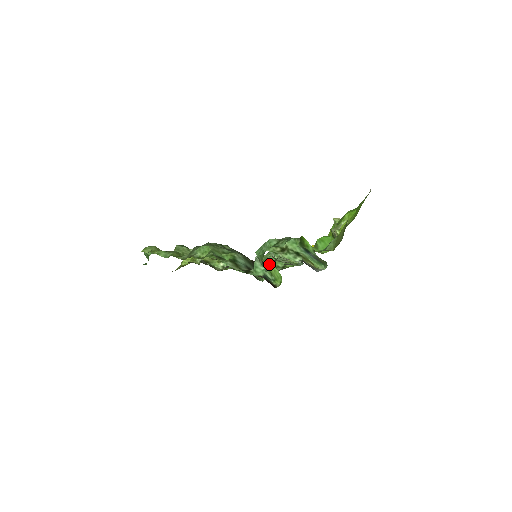
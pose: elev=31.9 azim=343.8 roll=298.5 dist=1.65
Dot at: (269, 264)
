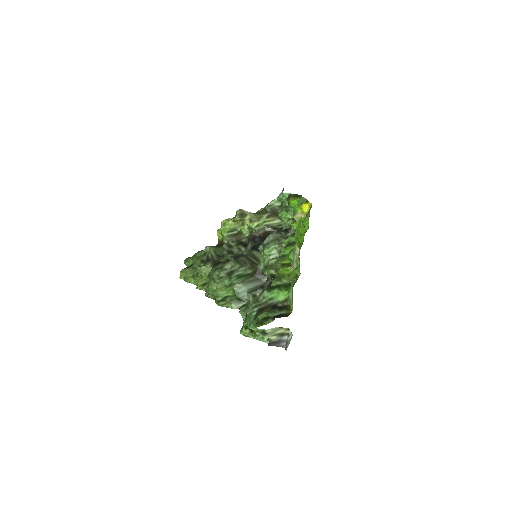
Dot at: occluded
